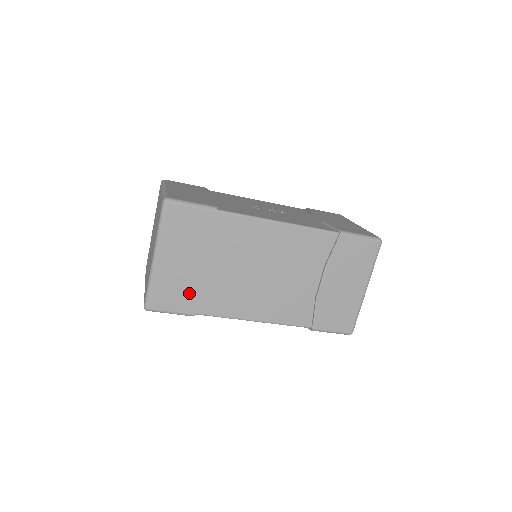
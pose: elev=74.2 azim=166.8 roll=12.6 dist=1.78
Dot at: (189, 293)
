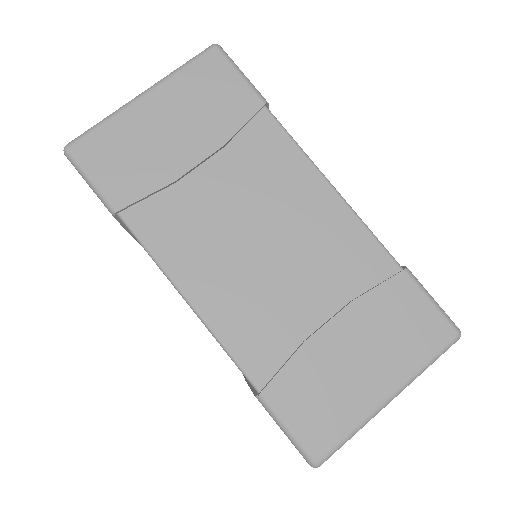
Dot at: (138, 174)
